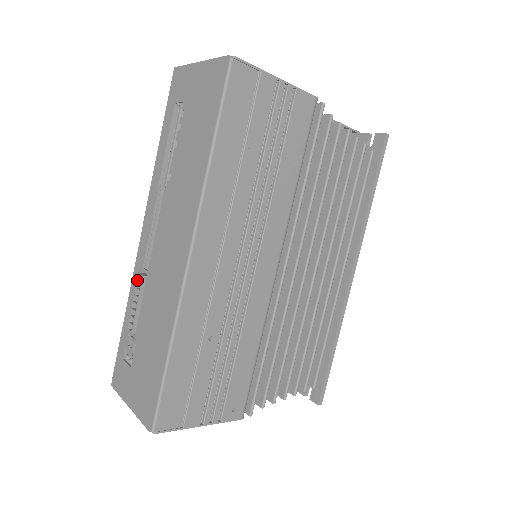
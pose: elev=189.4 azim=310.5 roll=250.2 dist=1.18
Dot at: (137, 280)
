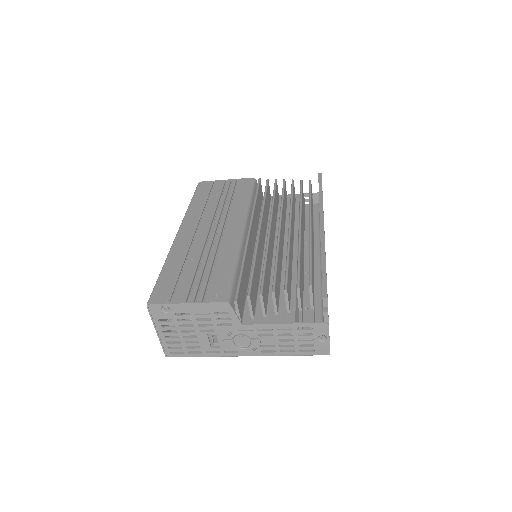
Dot at: occluded
